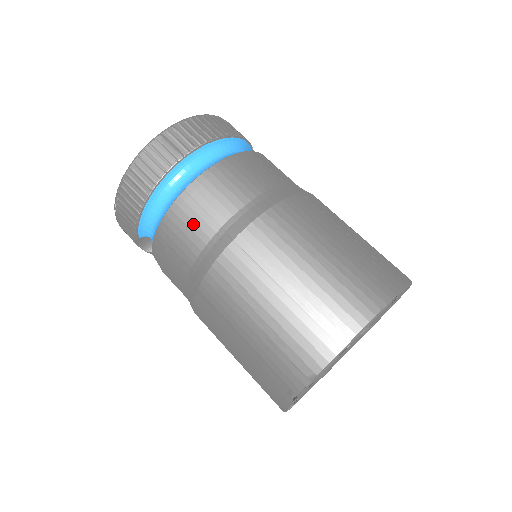
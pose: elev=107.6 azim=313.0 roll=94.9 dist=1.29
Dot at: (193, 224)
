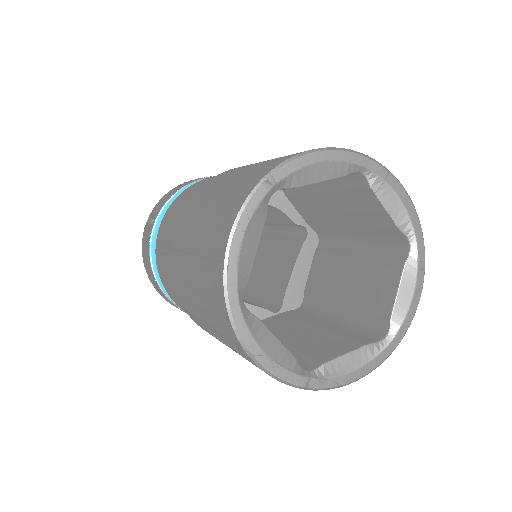
Dot at: (163, 262)
